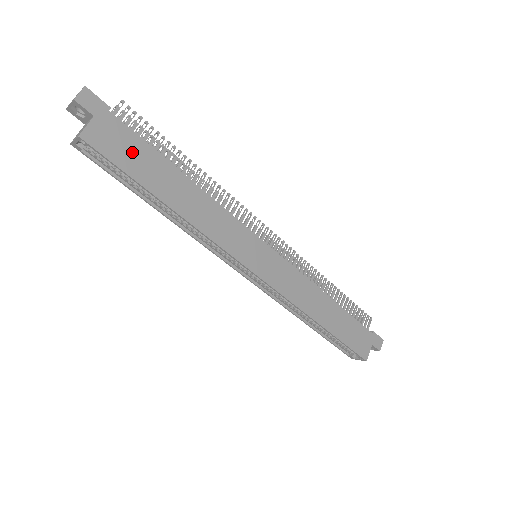
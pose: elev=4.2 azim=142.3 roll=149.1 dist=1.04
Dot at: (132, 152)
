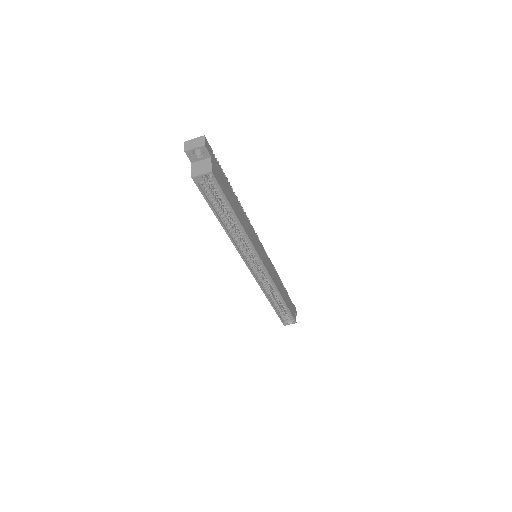
Dot at: (224, 183)
